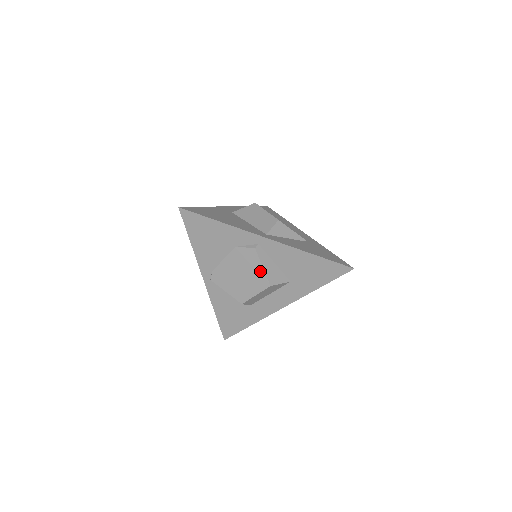
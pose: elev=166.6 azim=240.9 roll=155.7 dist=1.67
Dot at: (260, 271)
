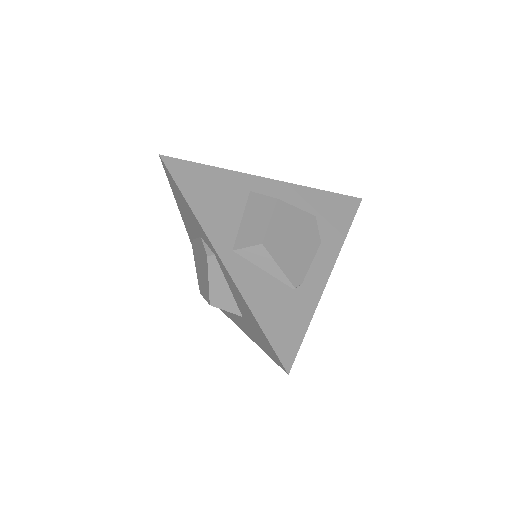
Dot at: (207, 282)
